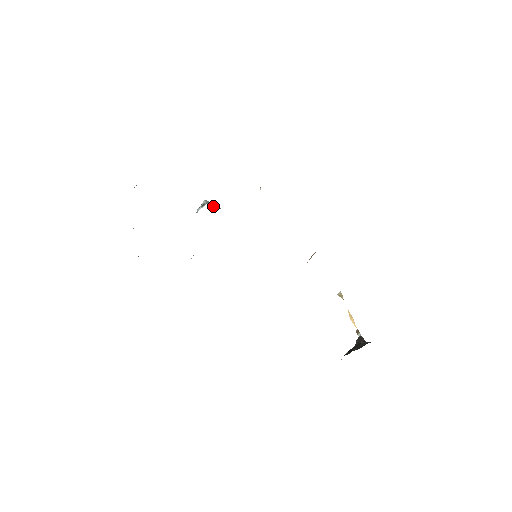
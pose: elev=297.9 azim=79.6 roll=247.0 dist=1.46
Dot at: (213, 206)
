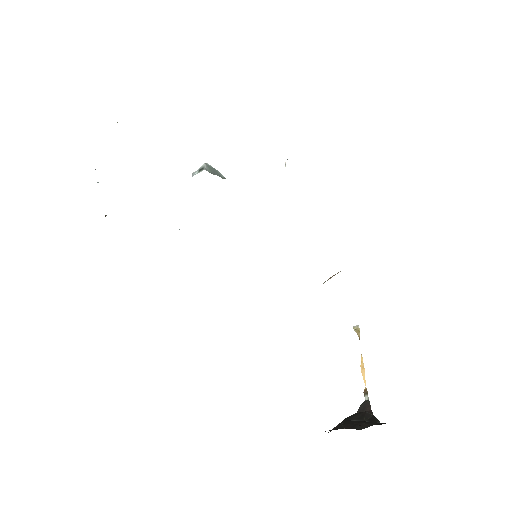
Dot at: (215, 173)
